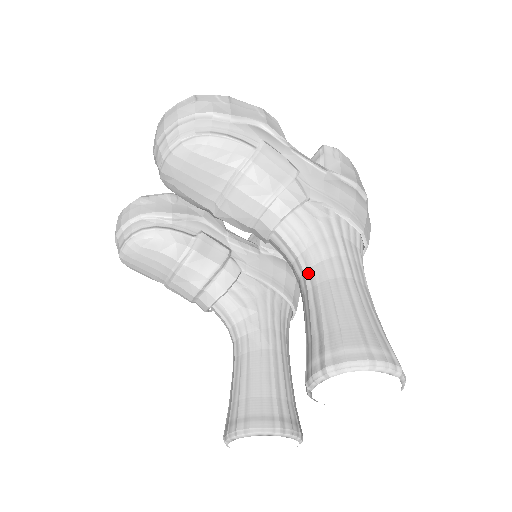
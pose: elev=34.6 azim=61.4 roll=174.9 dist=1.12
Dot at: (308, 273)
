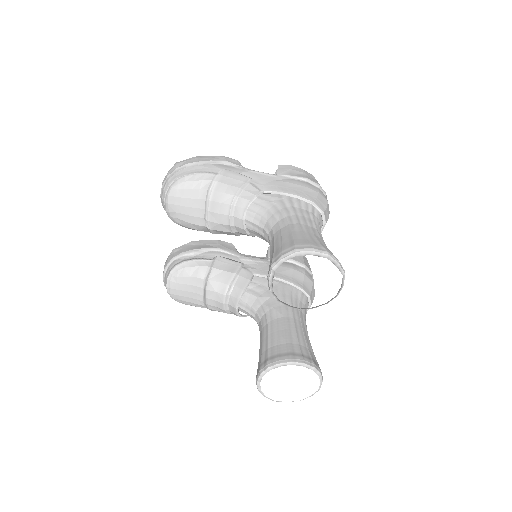
Dot at: (270, 233)
